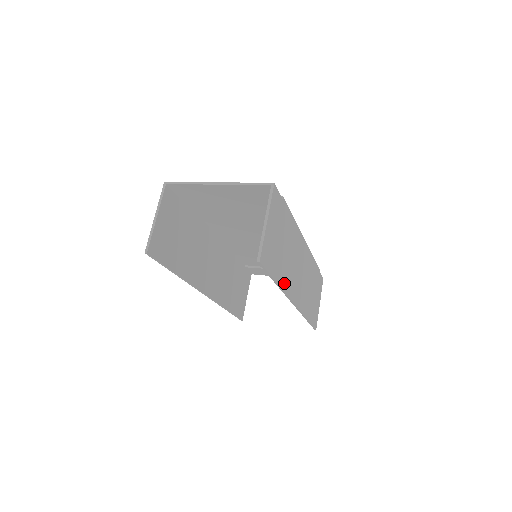
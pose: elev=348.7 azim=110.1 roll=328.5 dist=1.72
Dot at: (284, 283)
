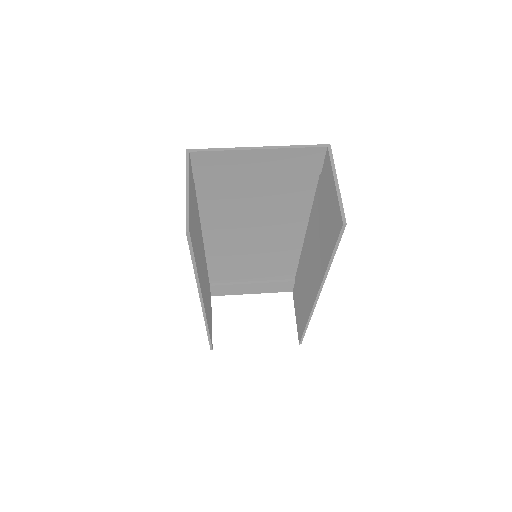
Dot at: occluded
